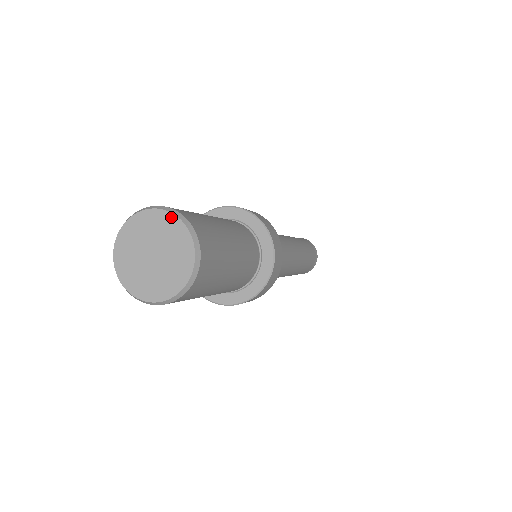
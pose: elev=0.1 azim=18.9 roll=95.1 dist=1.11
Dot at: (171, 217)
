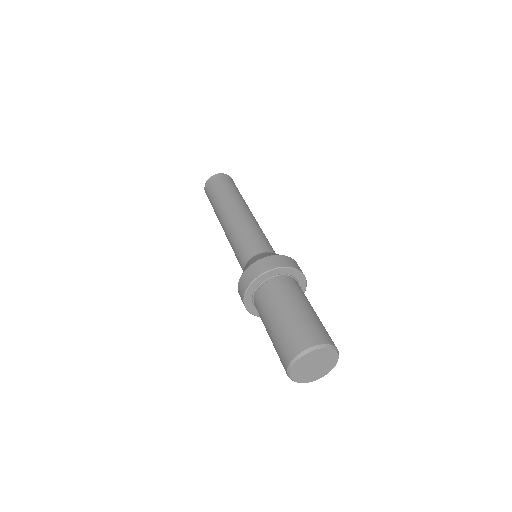
Dot at: (337, 358)
